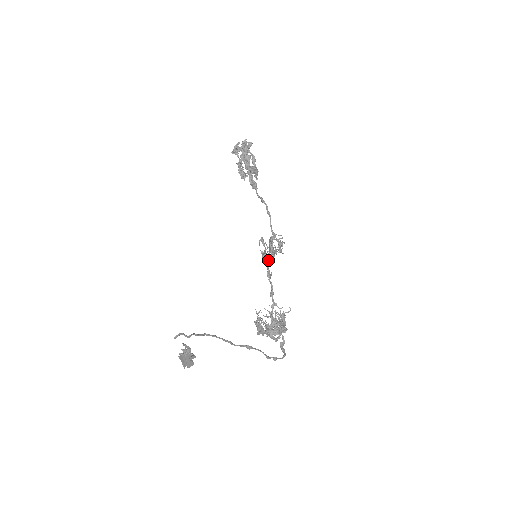
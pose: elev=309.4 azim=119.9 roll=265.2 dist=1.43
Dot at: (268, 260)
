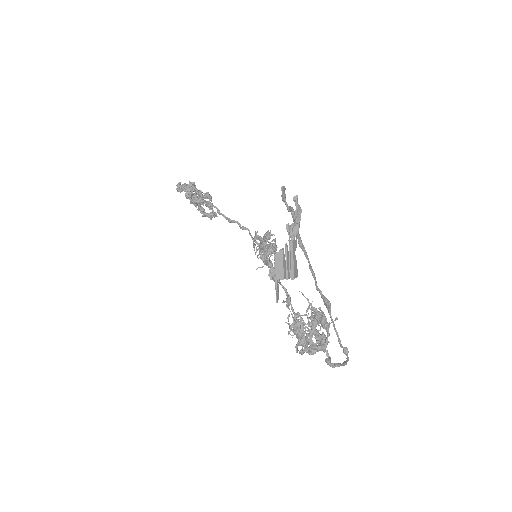
Dot at: (269, 262)
